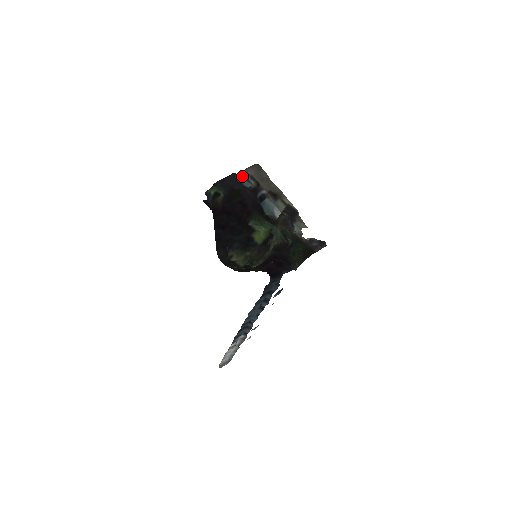
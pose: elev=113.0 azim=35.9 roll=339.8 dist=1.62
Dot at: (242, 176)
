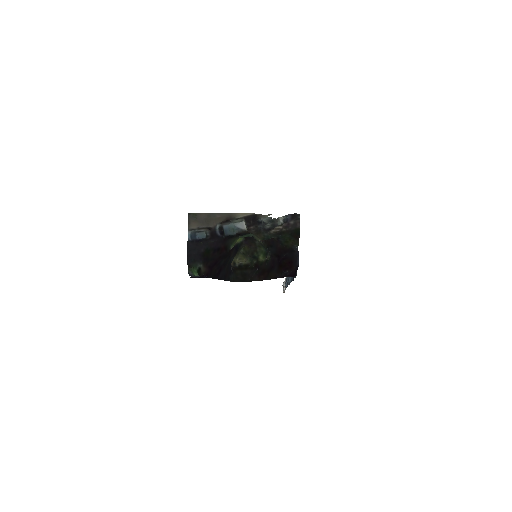
Dot at: (191, 235)
